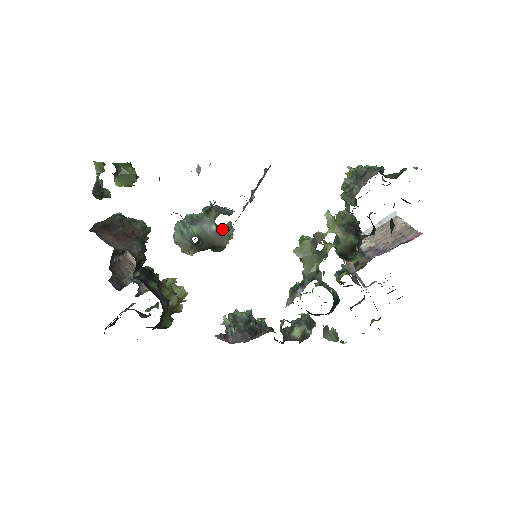
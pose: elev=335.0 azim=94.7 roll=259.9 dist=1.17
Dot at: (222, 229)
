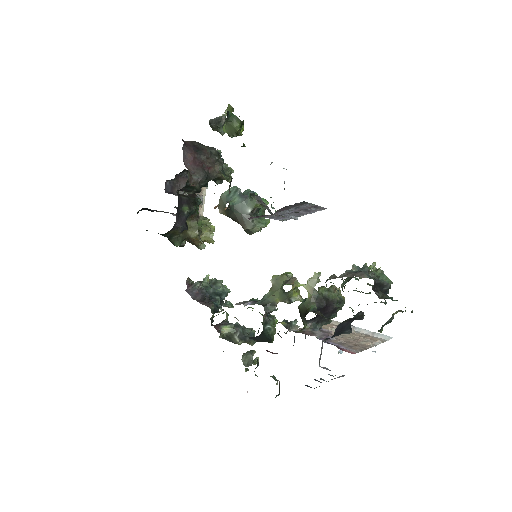
Dot at: (256, 218)
